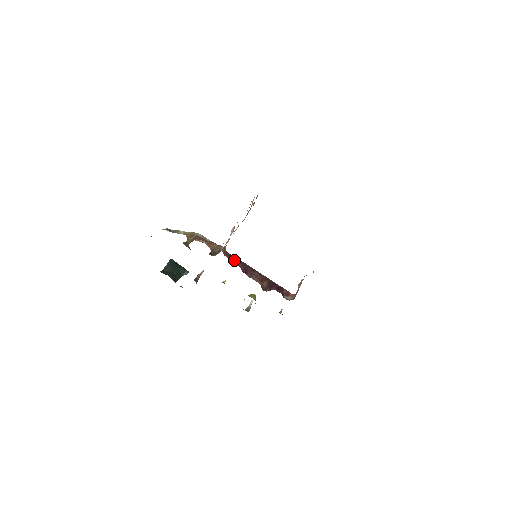
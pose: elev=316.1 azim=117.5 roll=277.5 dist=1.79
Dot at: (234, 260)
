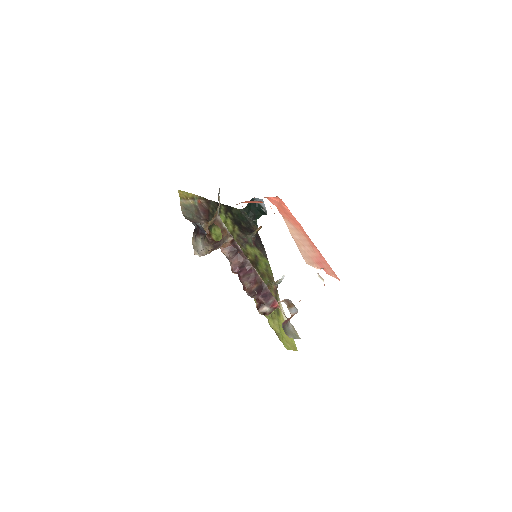
Dot at: (232, 257)
